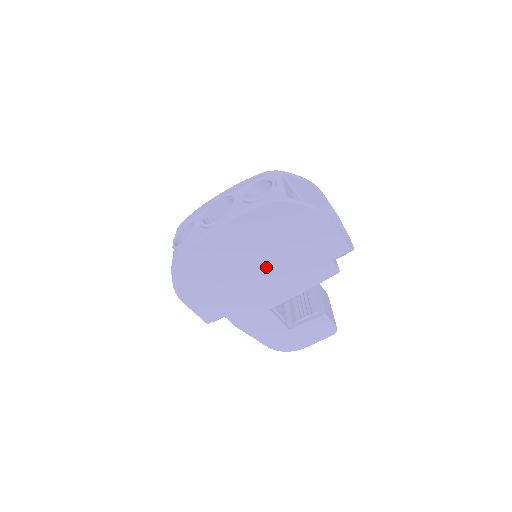
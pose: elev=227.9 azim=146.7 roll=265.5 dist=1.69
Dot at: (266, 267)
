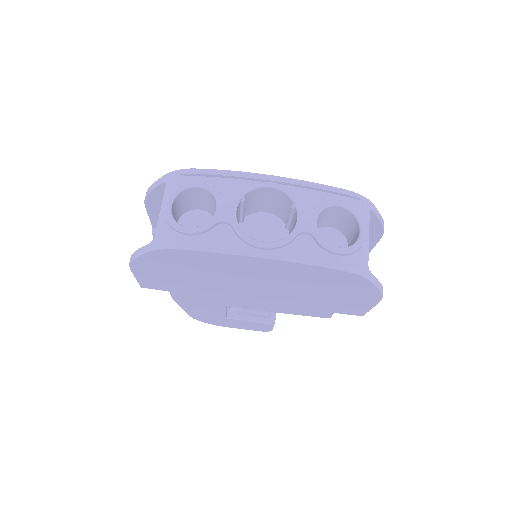
Dot at: (267, 292)
